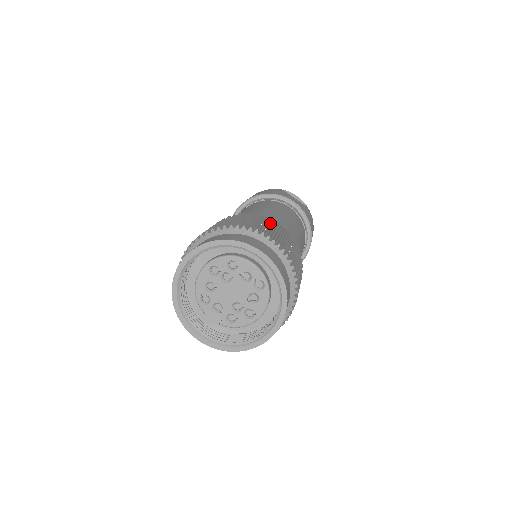
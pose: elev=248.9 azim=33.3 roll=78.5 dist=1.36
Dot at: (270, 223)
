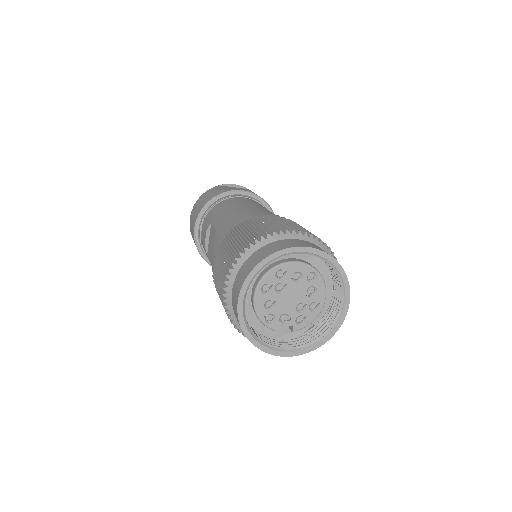
Dot at: (273, 219)
